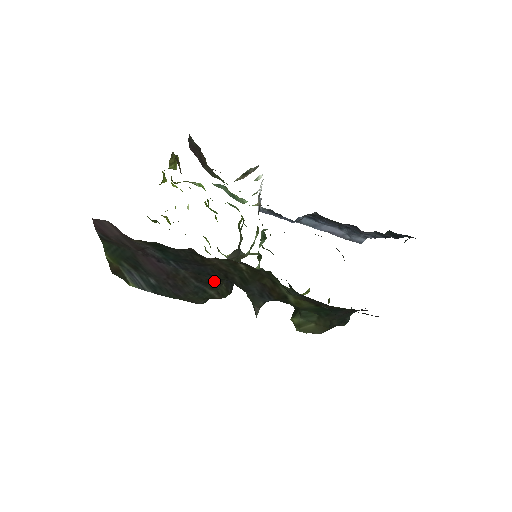
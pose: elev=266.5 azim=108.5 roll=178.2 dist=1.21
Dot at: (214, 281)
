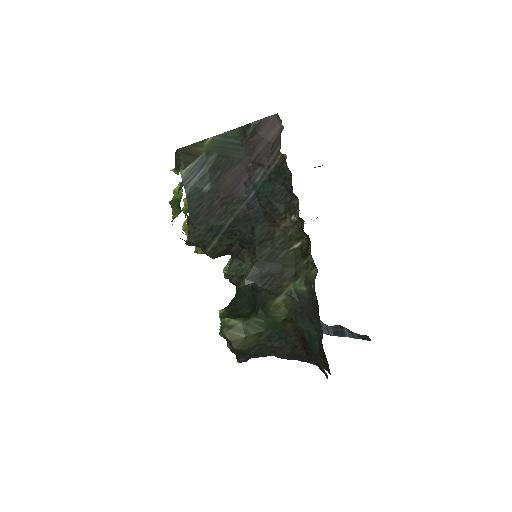
Dot at: (235, 237)
